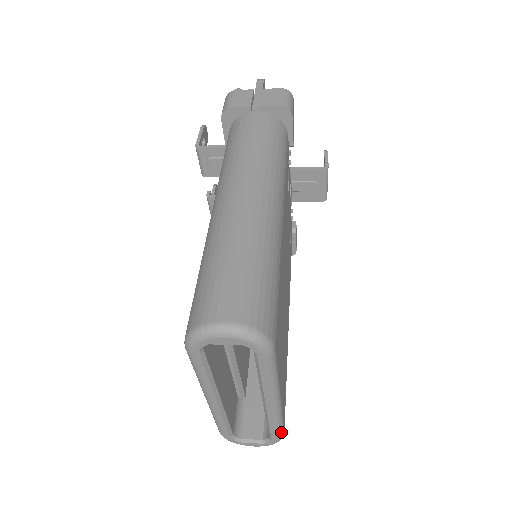
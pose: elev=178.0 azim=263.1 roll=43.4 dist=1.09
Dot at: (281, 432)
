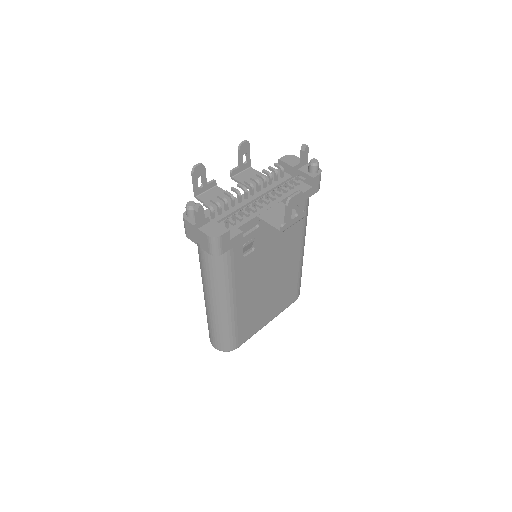
Dot at: occluded
